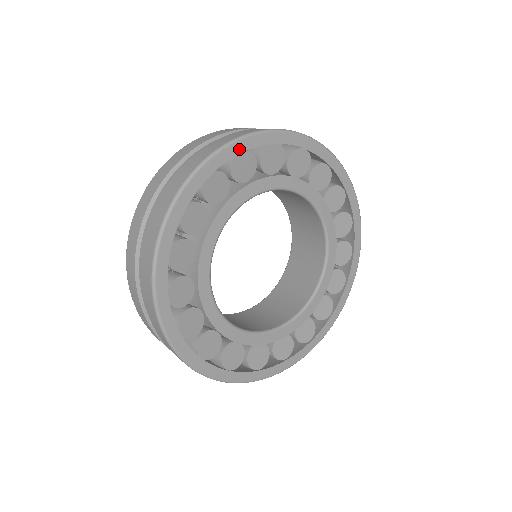
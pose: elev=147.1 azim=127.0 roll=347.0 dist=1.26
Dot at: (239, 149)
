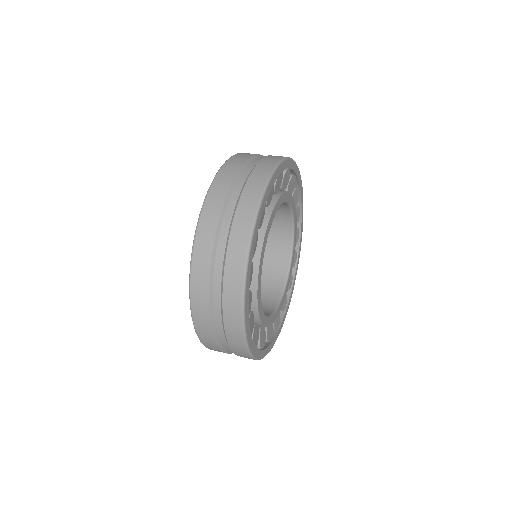
Dot at: (262, 208)
